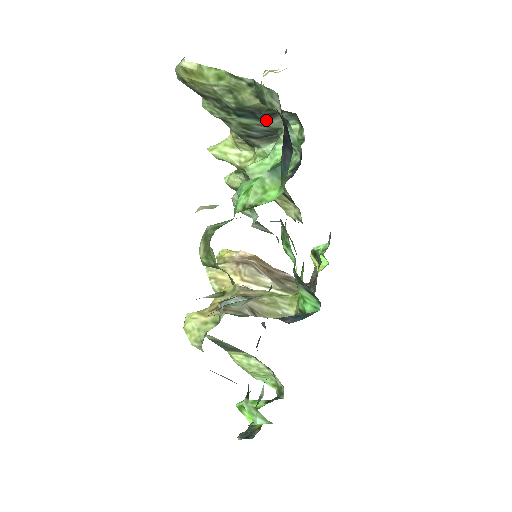
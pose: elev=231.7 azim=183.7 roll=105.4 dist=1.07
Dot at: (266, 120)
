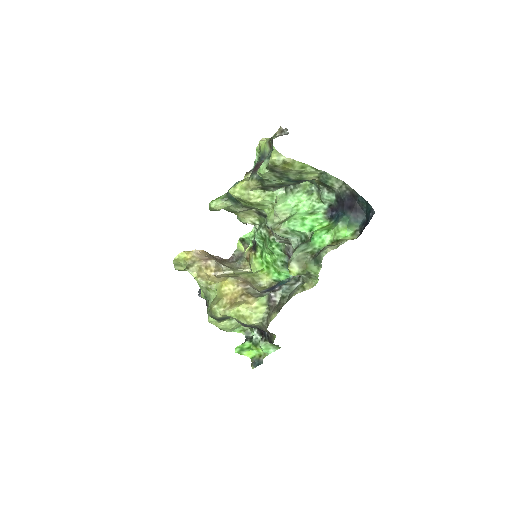
Dot at: (299, 182)
